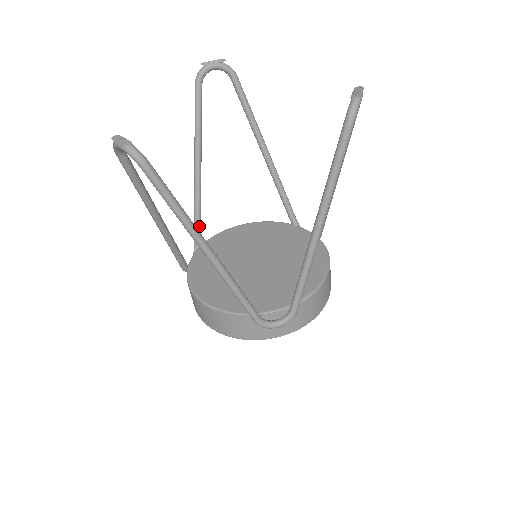
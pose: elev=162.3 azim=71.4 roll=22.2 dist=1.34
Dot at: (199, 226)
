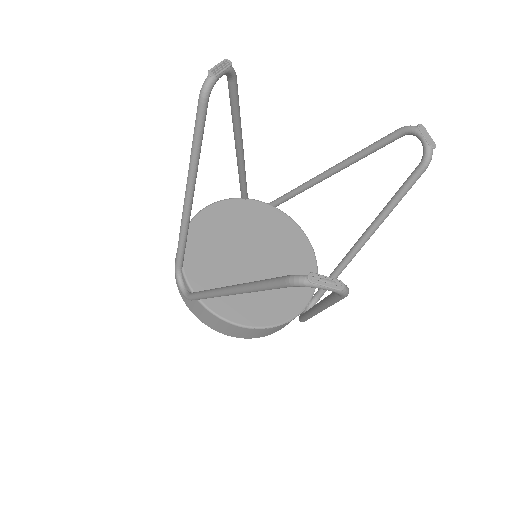
Dot at: (185, 247)
